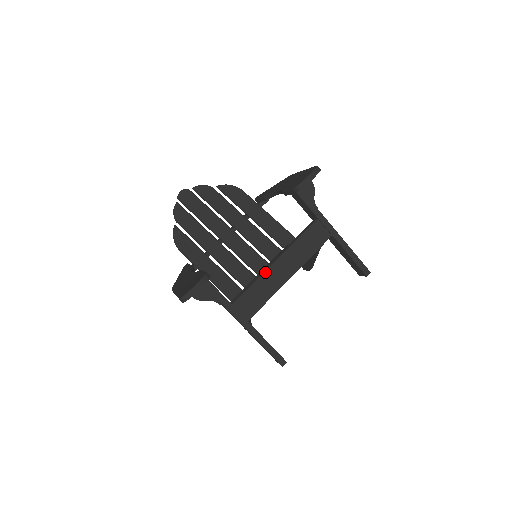
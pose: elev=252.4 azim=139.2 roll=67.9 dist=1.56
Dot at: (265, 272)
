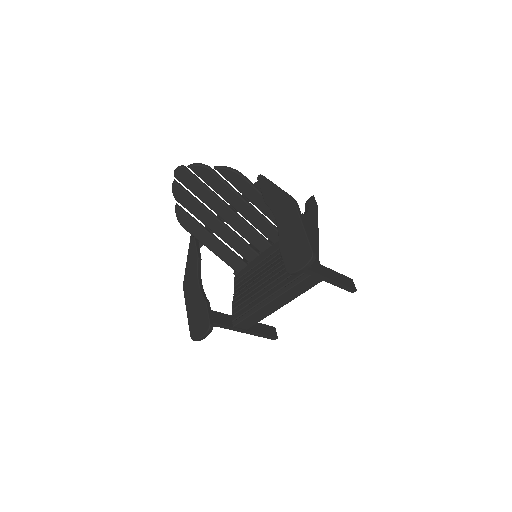
Dot at: (260, 309)
